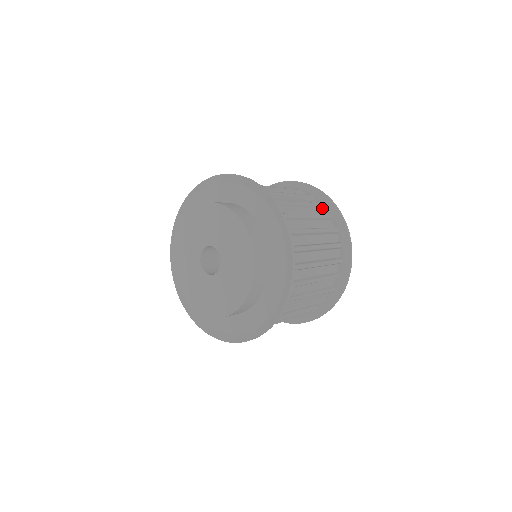
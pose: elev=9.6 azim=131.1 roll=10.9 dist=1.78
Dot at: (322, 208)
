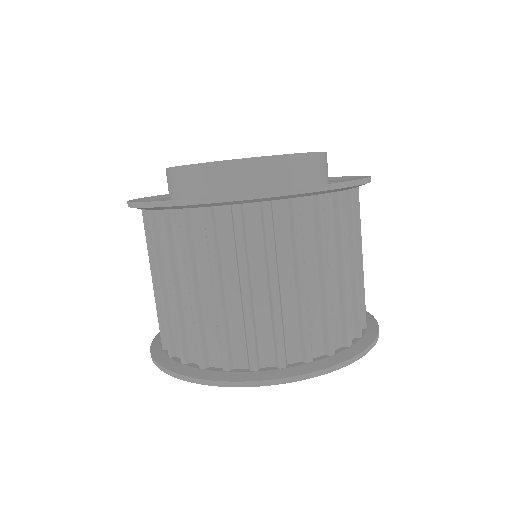
Dot at: occluded
